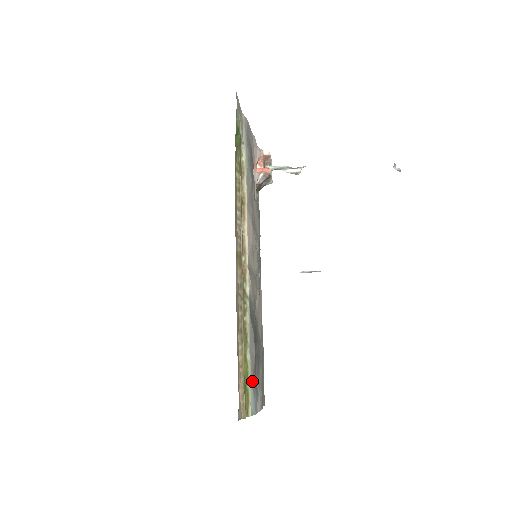
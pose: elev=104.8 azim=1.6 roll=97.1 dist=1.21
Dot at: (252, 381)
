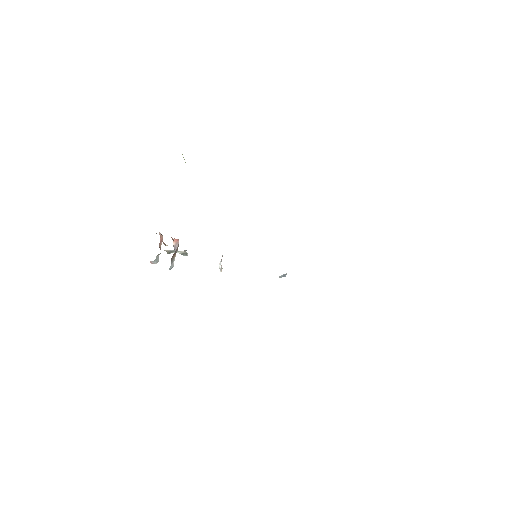
Dot at: occluded
